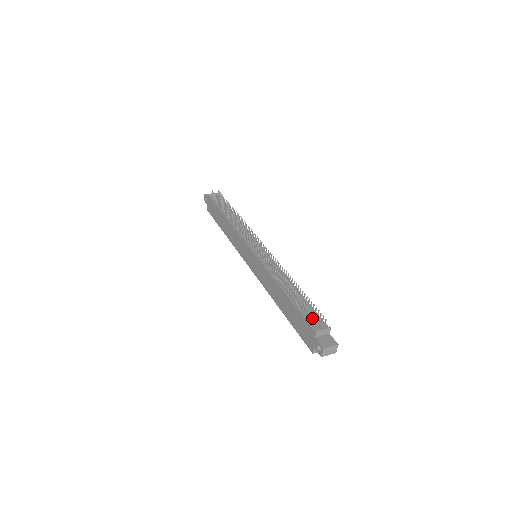
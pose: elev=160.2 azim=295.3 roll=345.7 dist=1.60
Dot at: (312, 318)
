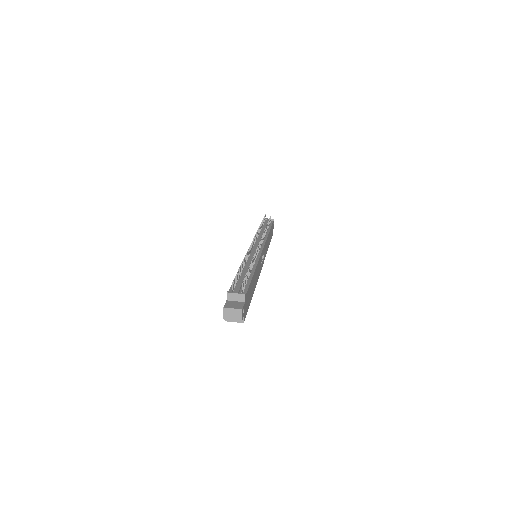
Dot at: (233, 283)
